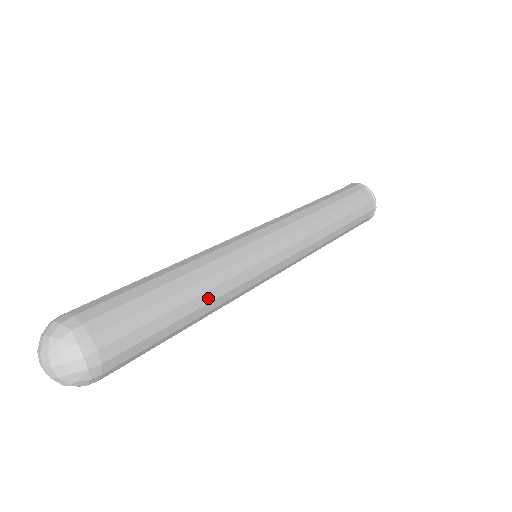
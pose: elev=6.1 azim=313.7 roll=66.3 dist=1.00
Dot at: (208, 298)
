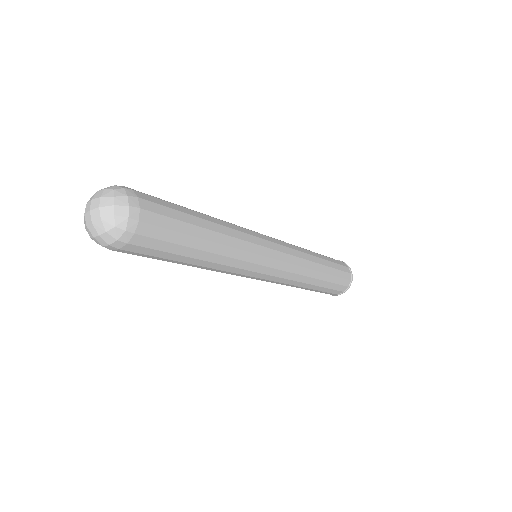
Dot at: (222, 240)
